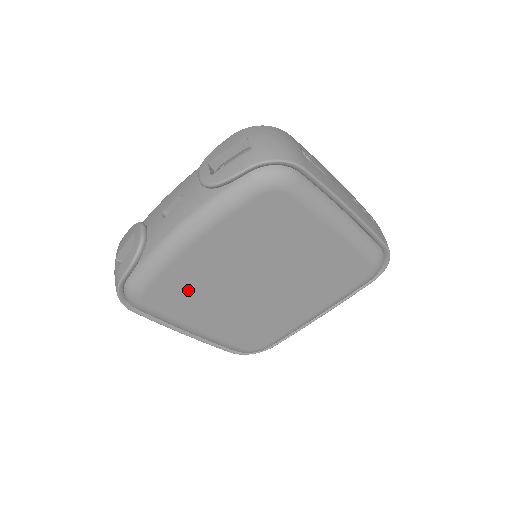
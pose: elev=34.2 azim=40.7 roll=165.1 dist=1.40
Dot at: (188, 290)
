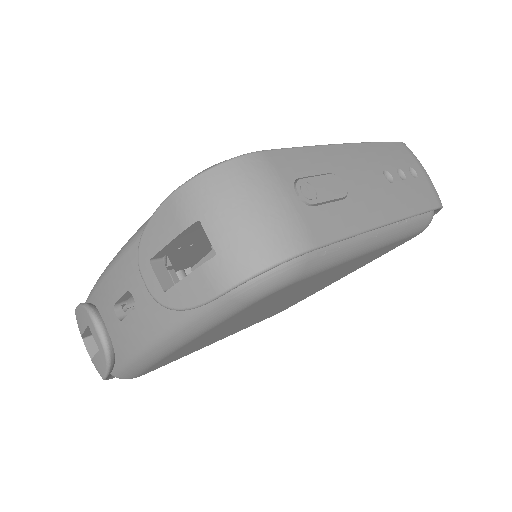
Dot at: (189, 350)
